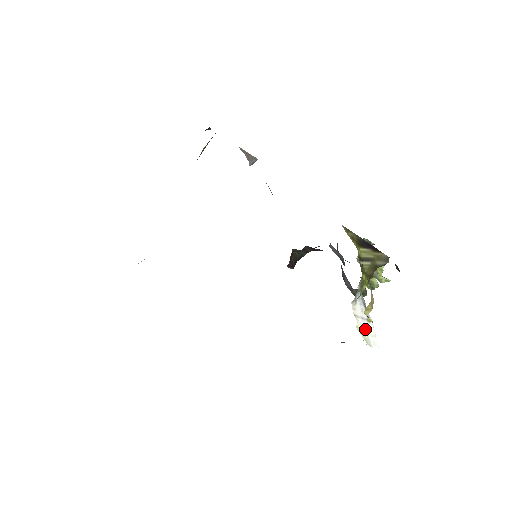
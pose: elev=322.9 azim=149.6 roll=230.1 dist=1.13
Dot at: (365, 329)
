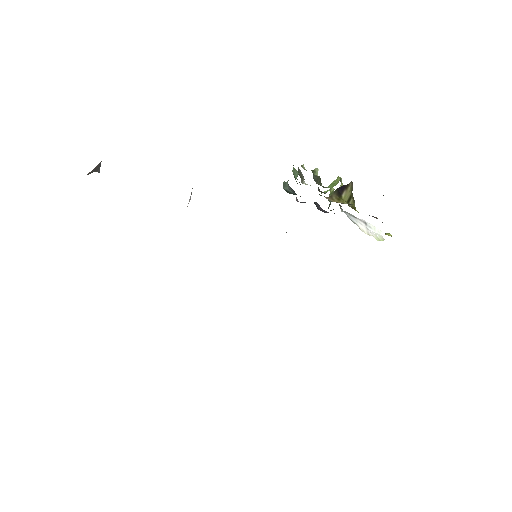
Dot at: (372, 232)
